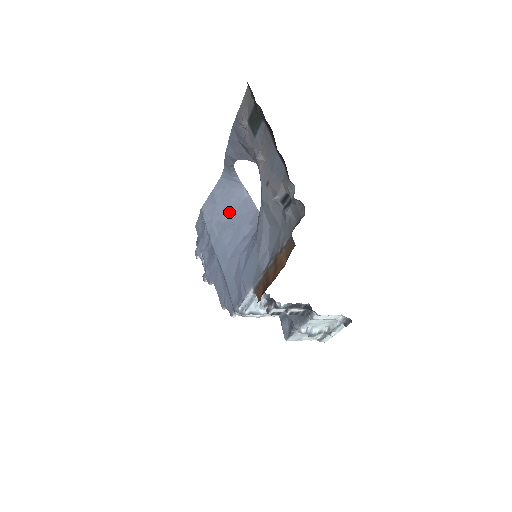
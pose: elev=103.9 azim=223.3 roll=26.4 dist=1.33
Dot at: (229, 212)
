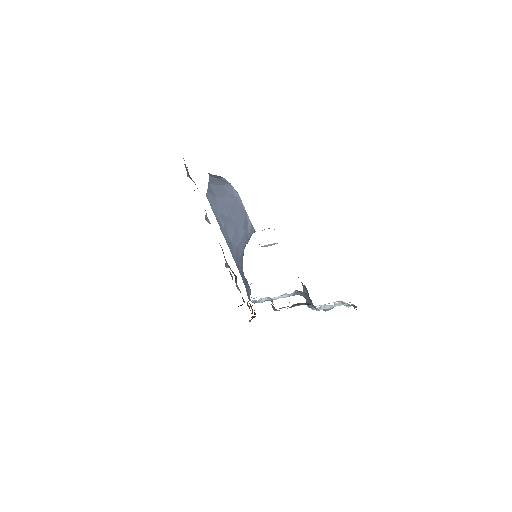
Dot at: (227, 207)
